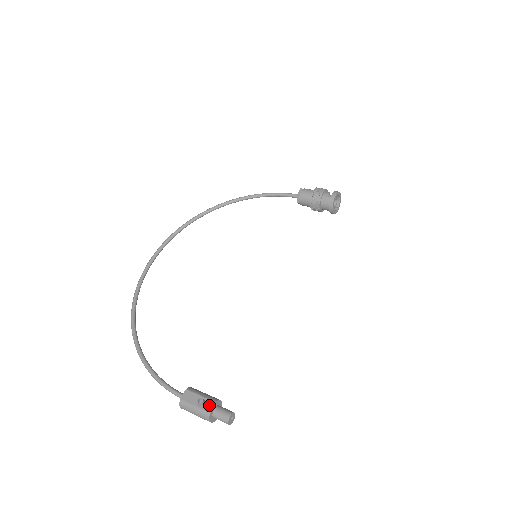
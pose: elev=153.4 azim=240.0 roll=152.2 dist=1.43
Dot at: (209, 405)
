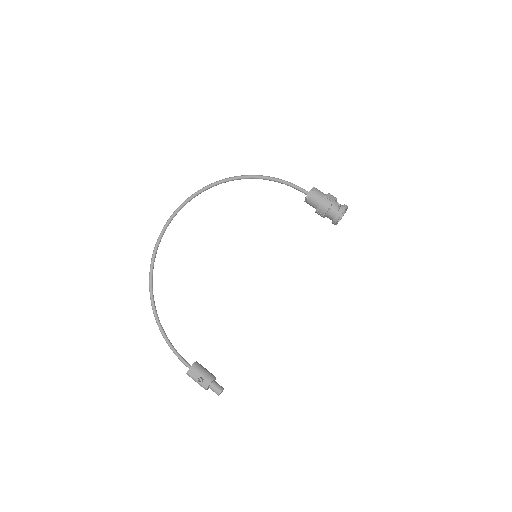
Dot at: (206, 383)
